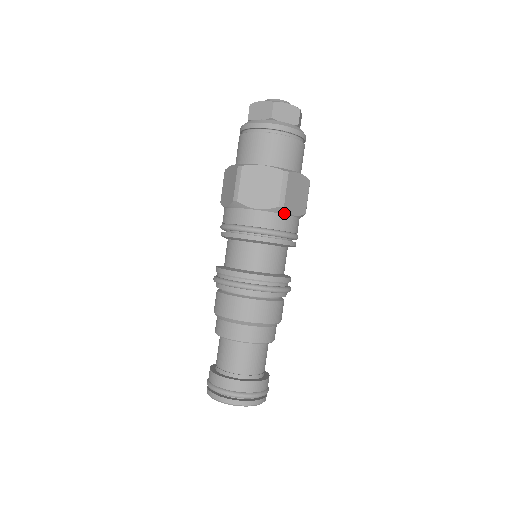
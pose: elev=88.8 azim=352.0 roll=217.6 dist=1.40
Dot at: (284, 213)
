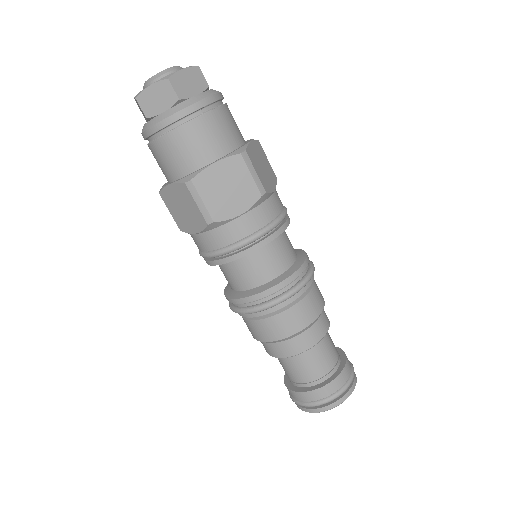
Dot at: (267, 197)
